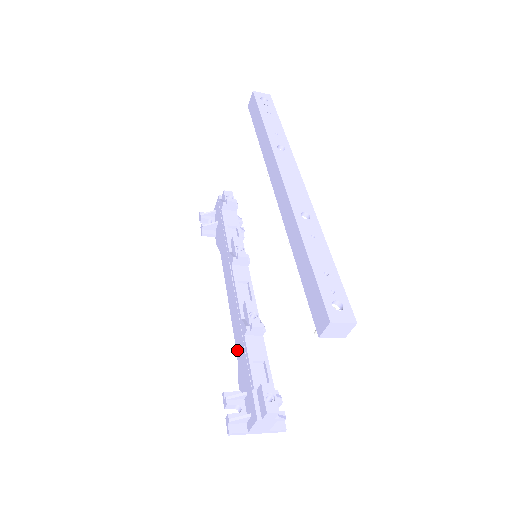
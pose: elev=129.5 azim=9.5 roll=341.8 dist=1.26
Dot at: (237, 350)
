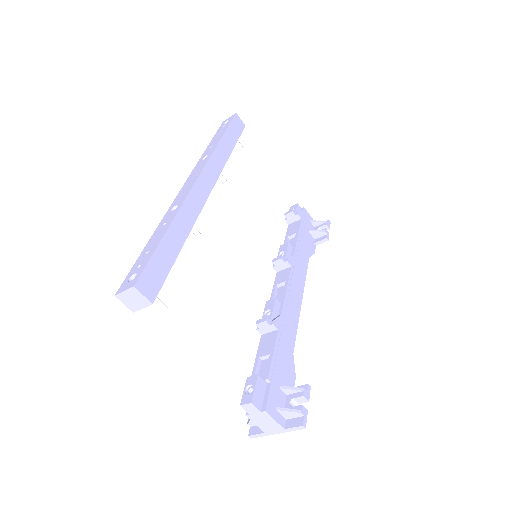
Dot at: occluded
